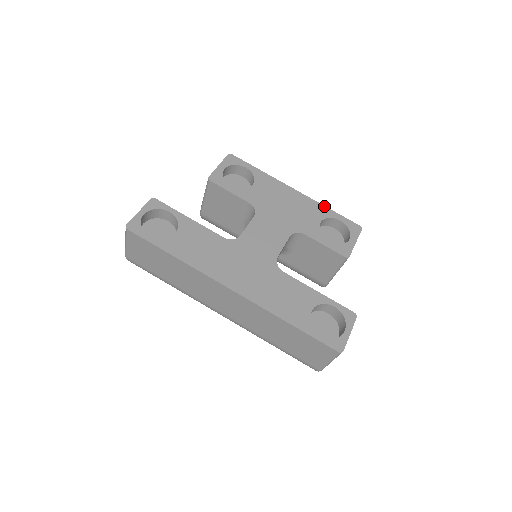
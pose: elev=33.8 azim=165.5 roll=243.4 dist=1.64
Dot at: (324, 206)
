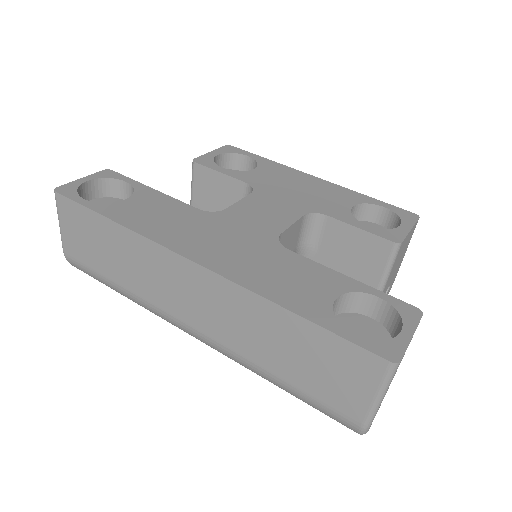
Dot at: (358, 193)
